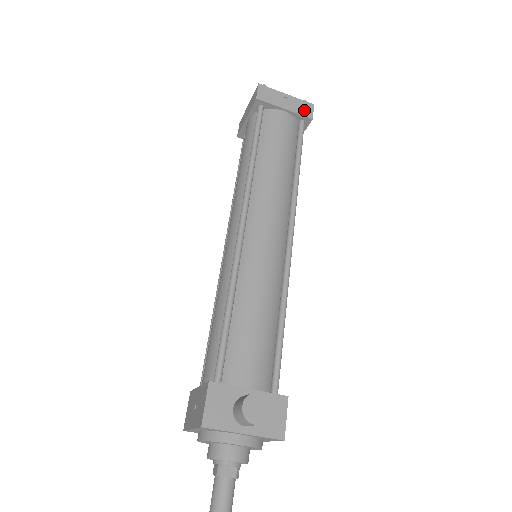
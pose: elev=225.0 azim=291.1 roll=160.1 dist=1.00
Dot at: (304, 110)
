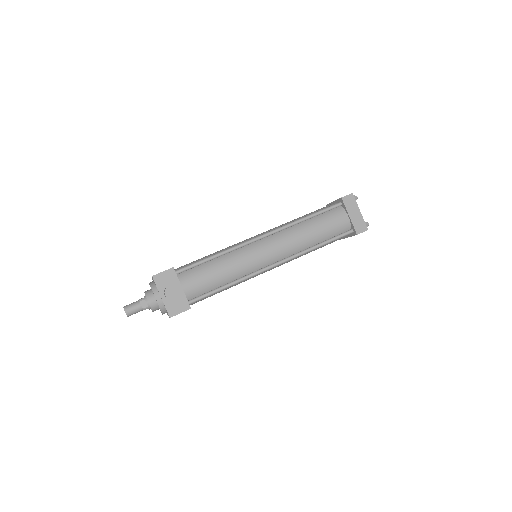
Dot at: (359, 227)
